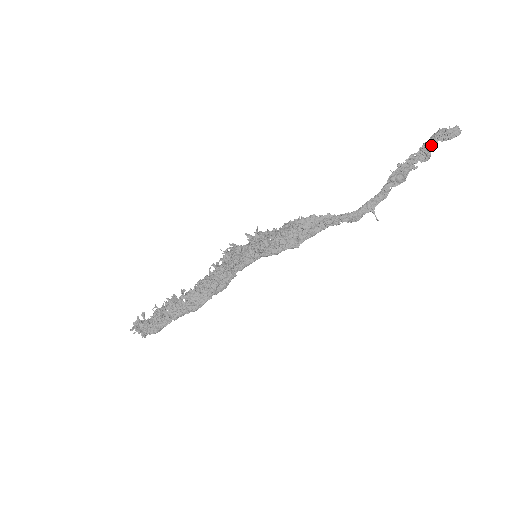
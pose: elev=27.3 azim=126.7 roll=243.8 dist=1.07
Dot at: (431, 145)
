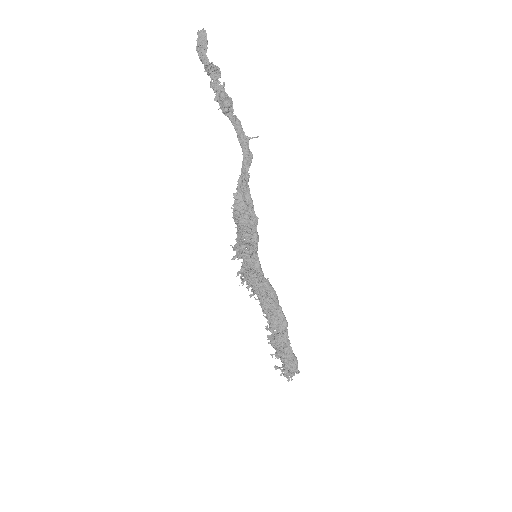
Dot at: (207, 64)
